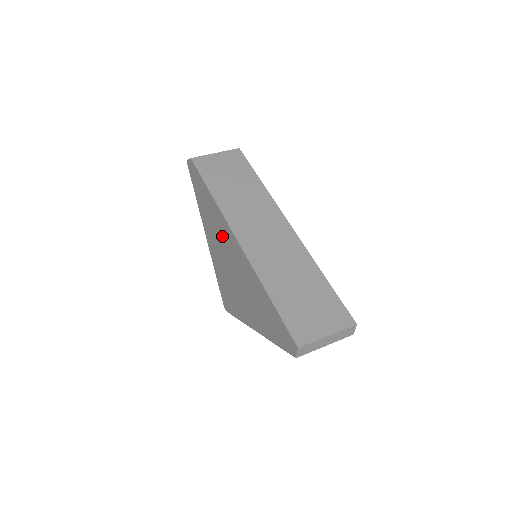
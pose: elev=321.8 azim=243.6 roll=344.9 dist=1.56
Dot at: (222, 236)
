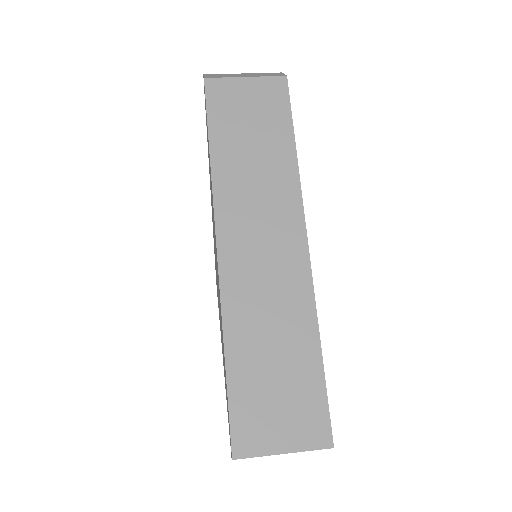
Dot at: (213, 219)
